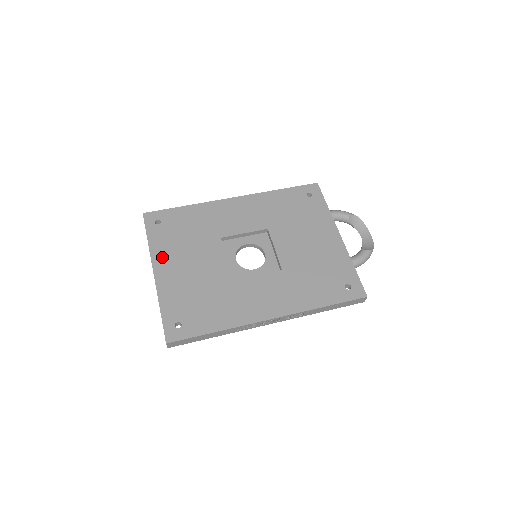
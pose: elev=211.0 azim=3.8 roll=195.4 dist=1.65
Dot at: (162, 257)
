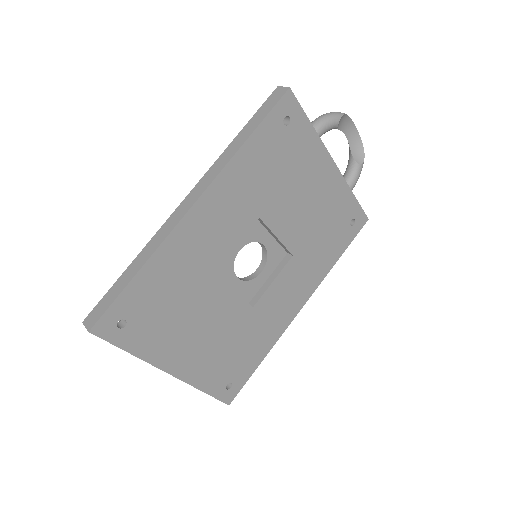
Dot at: (165, 354)
